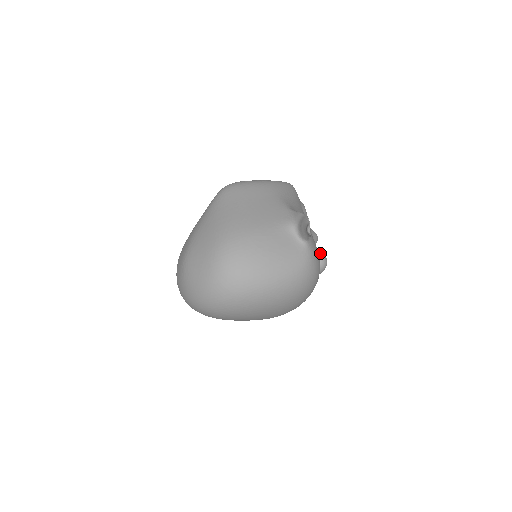
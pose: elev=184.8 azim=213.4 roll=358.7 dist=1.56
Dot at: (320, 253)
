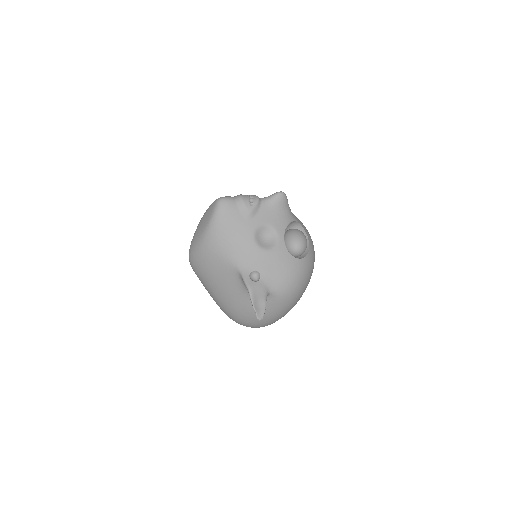
Dot at: (290, 249)
